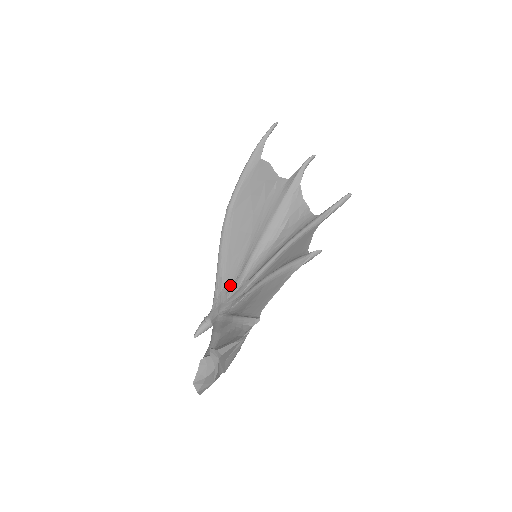
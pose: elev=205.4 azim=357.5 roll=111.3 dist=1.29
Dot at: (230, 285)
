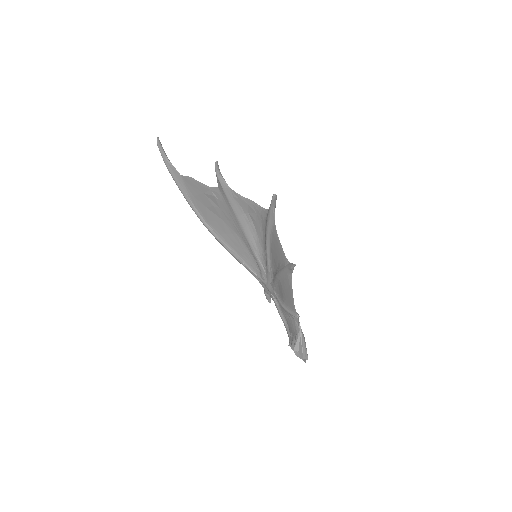
Dot at: (259, 271)
